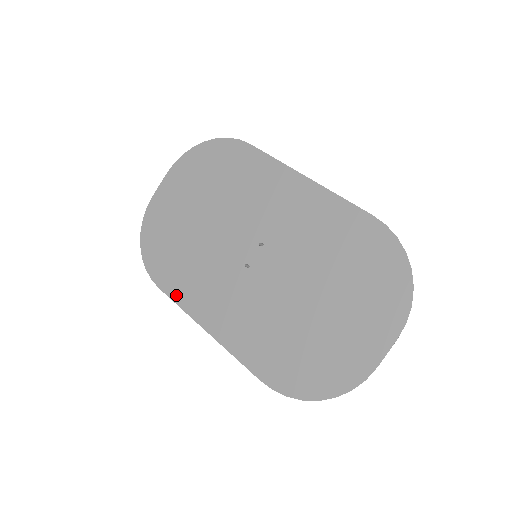
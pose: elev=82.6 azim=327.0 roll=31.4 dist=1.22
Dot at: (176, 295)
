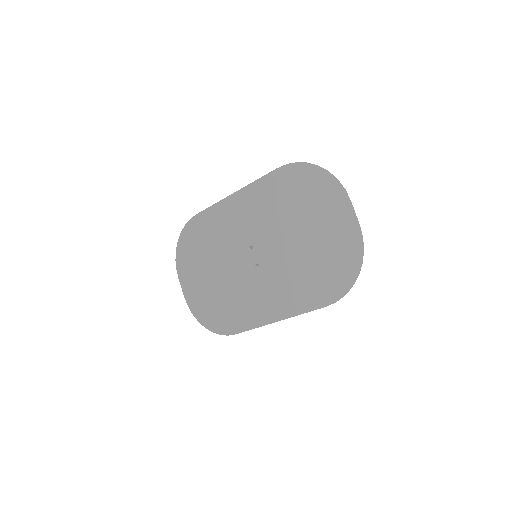
Dot at: (246, 326)
